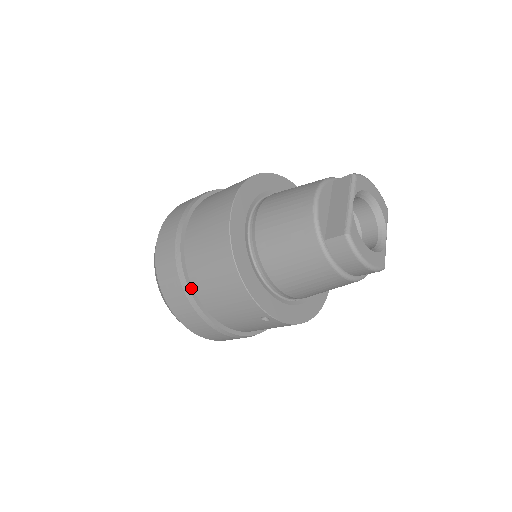
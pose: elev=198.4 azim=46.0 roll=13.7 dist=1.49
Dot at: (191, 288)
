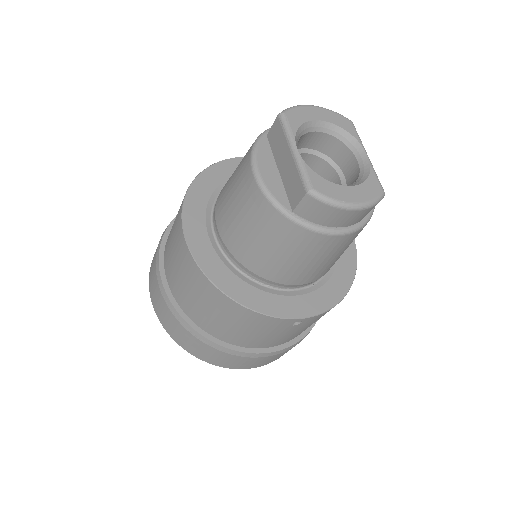
Dot at: (207, 335)
